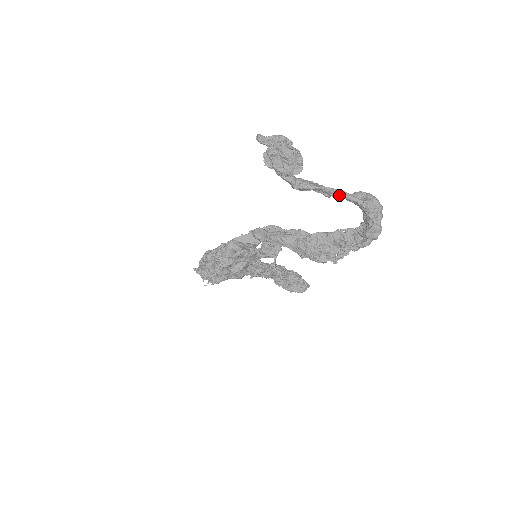
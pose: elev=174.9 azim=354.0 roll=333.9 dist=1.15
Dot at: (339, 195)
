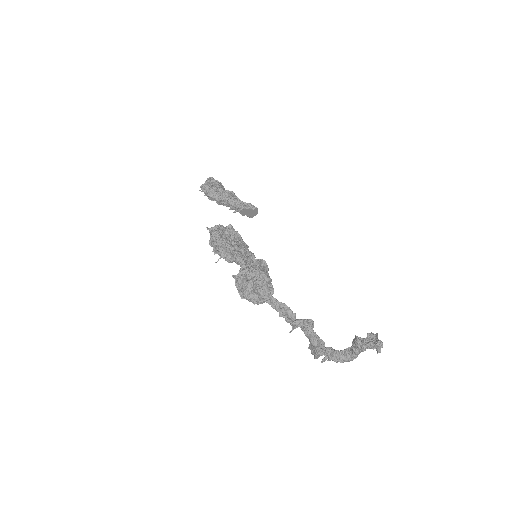
Dot at: occluded
